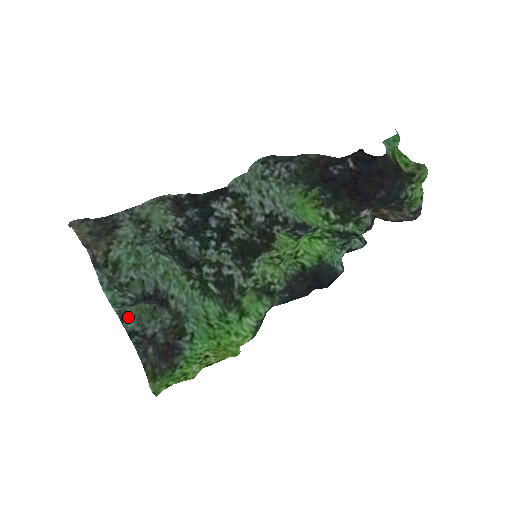
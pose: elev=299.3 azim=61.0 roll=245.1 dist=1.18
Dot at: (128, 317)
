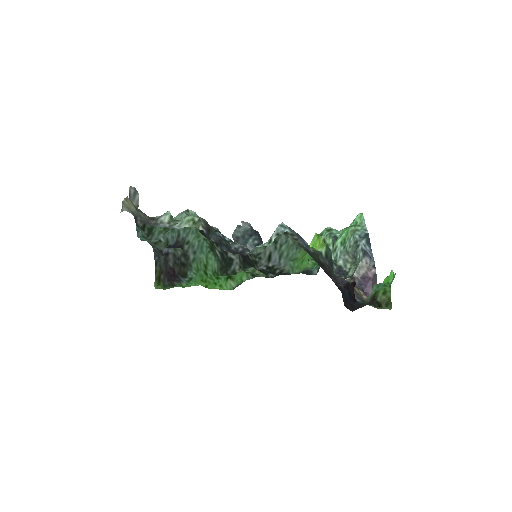
Dot at: occluded
